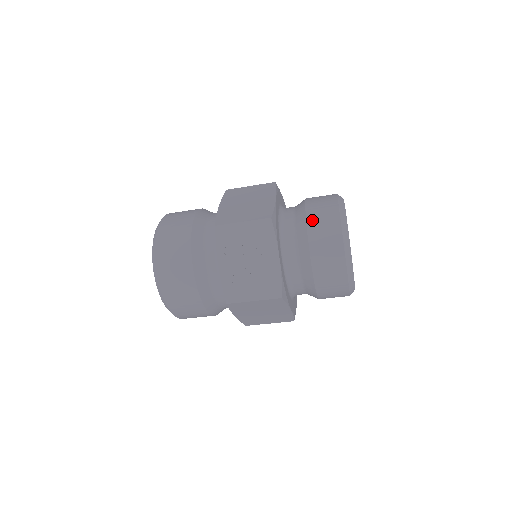
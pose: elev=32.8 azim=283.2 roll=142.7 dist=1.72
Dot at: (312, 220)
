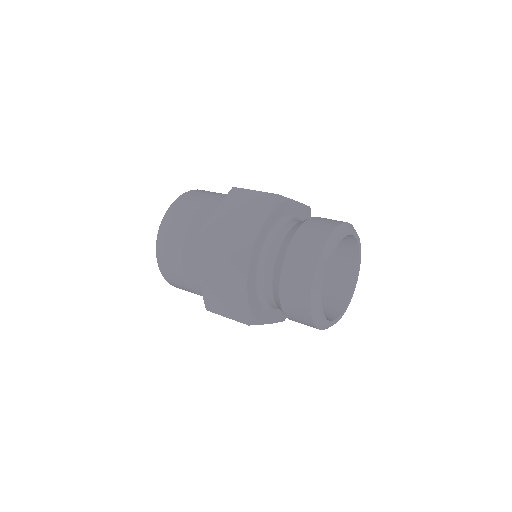
Dot at: (288, 315)
